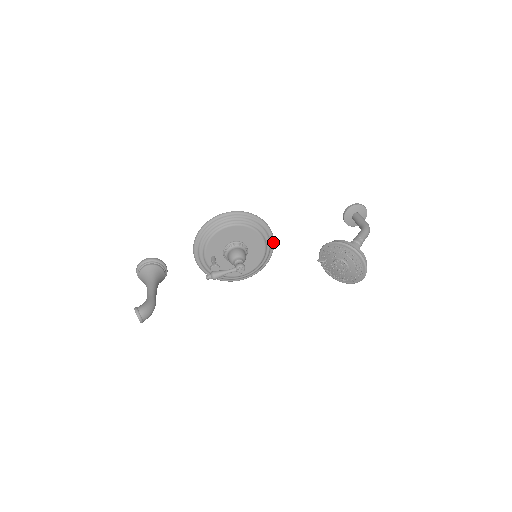
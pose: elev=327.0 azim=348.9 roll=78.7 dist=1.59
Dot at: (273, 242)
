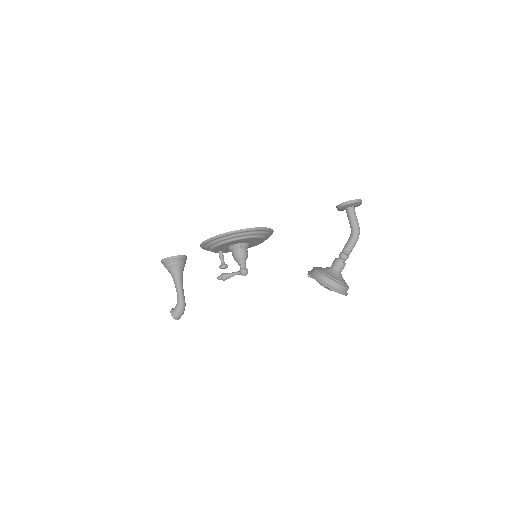
Dot at: (271, 231)
